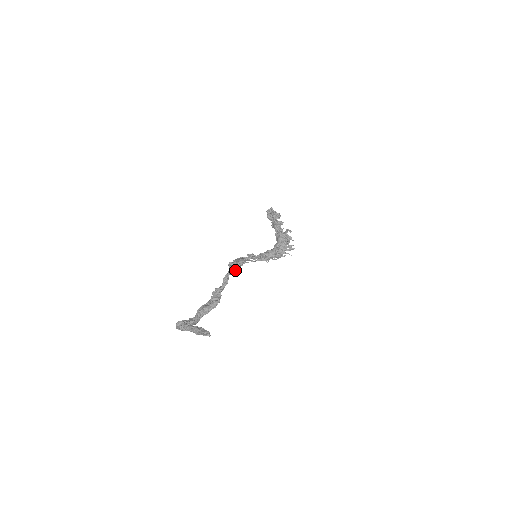
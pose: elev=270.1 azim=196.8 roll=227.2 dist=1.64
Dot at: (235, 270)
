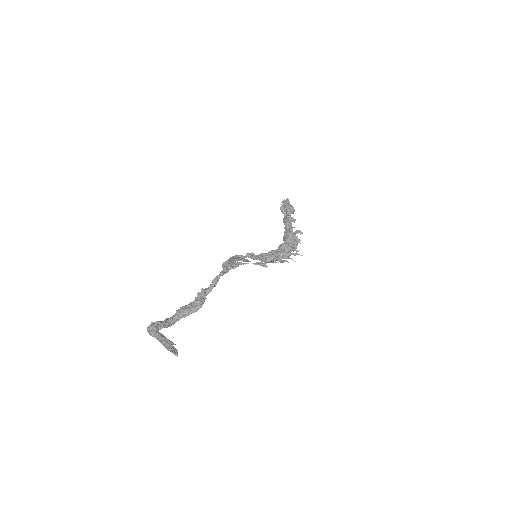
Dot at: (228, 271)
